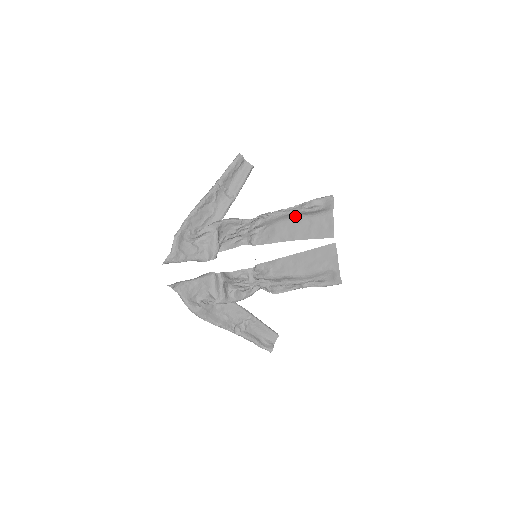
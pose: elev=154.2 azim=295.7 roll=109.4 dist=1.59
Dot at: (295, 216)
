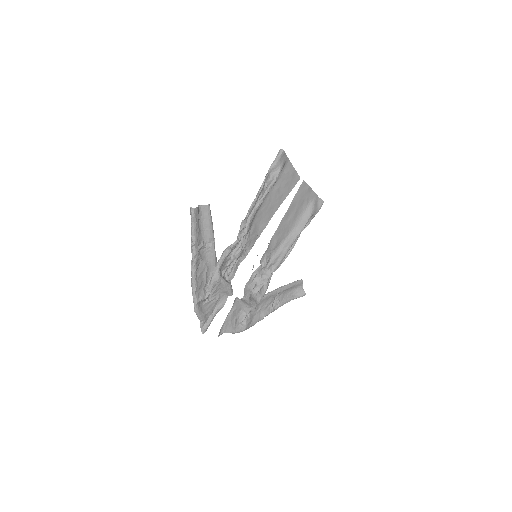
Dot at: occluded
